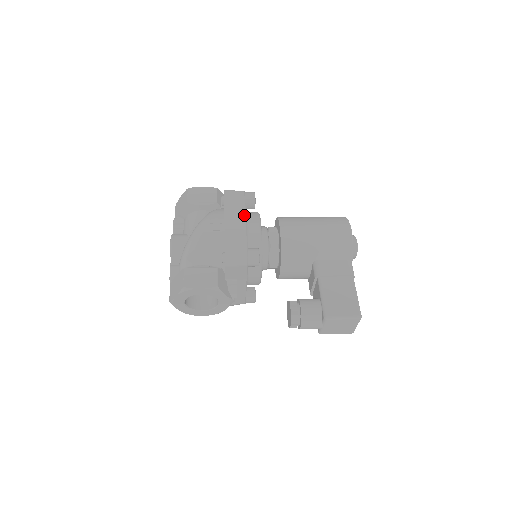
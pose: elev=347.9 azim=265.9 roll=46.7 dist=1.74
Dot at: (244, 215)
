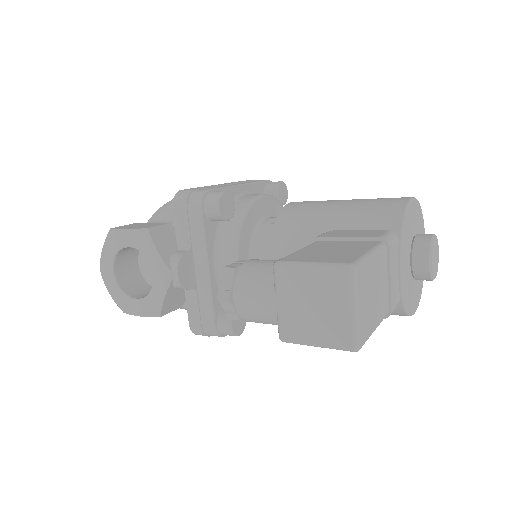
Dot at: (246, 183)
